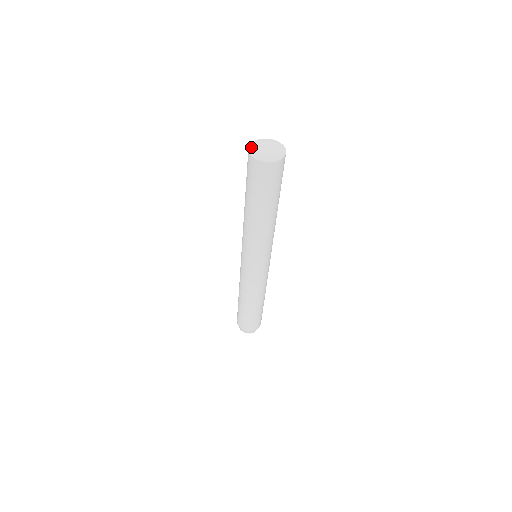
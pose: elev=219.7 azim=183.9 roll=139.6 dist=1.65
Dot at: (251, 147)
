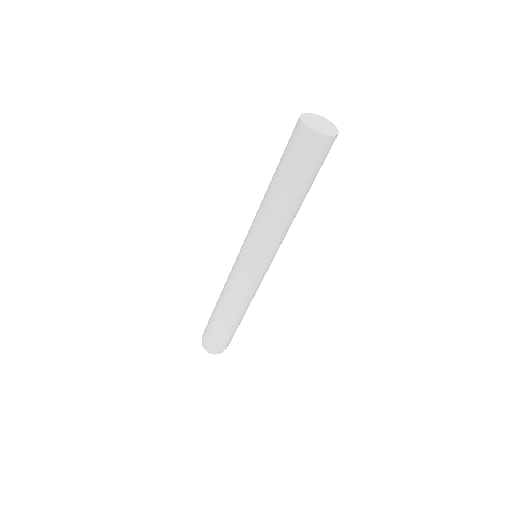
Dot at: (306, 113)
